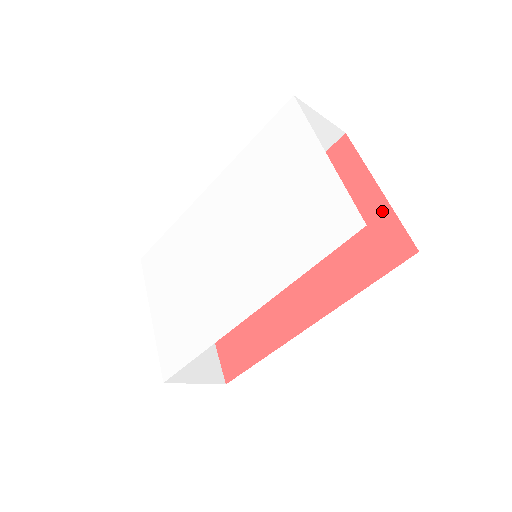
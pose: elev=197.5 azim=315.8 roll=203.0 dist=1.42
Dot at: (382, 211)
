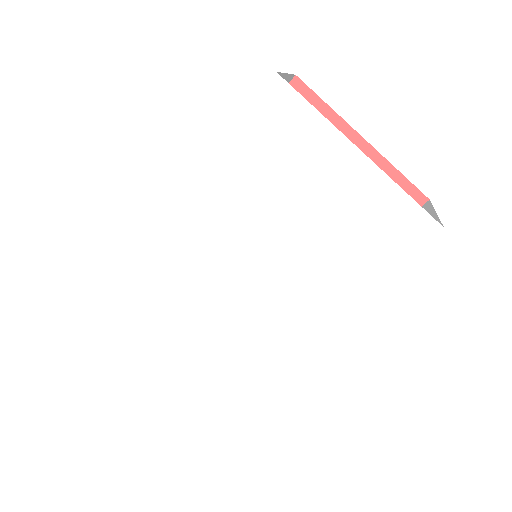
Dot at: occluded
